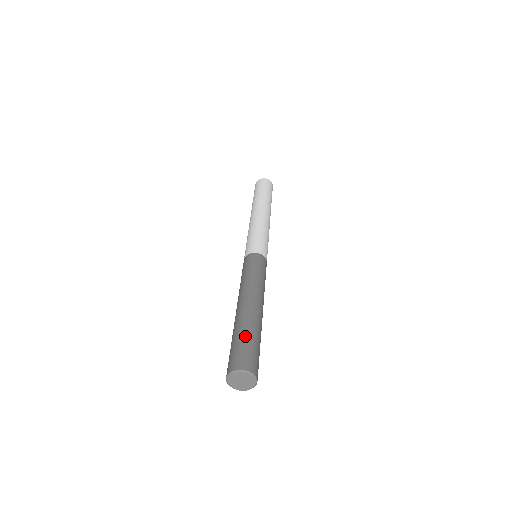
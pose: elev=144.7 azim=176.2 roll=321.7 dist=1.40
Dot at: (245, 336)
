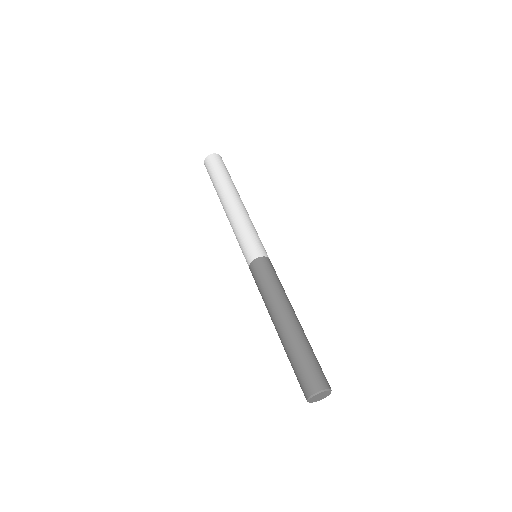
Dot at: (314, 354)
